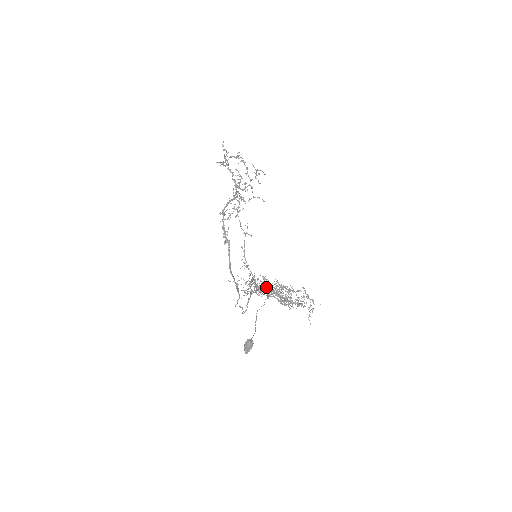
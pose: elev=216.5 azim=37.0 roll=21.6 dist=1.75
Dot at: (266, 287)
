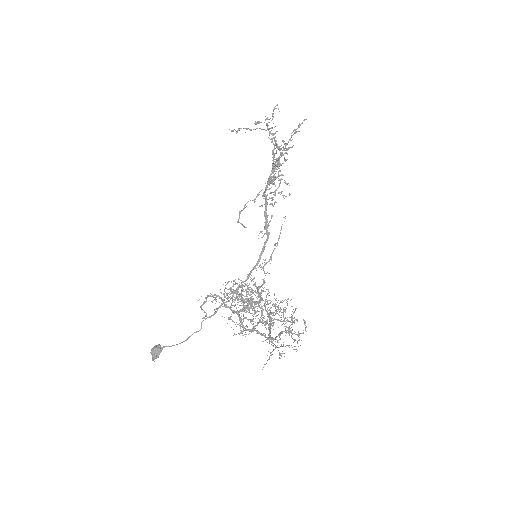
Dot at: (260, 300)
